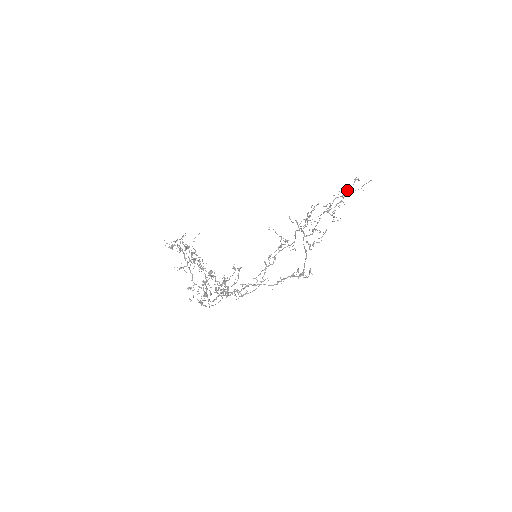
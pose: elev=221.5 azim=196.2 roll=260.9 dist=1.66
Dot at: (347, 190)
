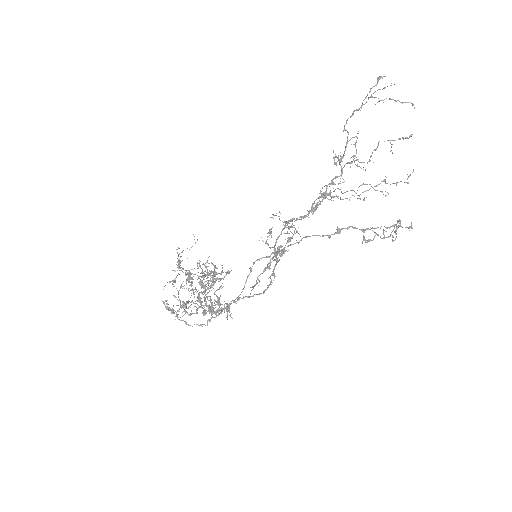
Dot at: (412, 134)
